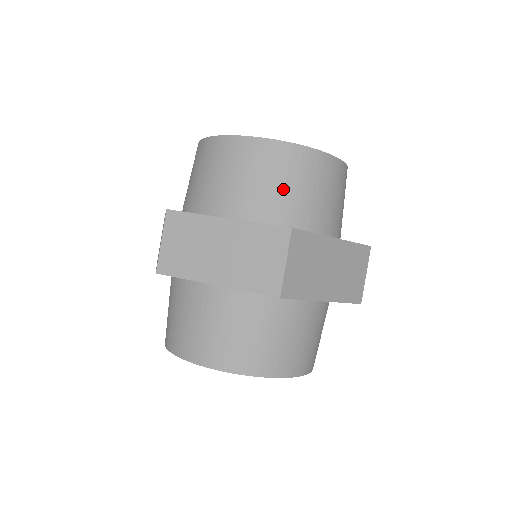
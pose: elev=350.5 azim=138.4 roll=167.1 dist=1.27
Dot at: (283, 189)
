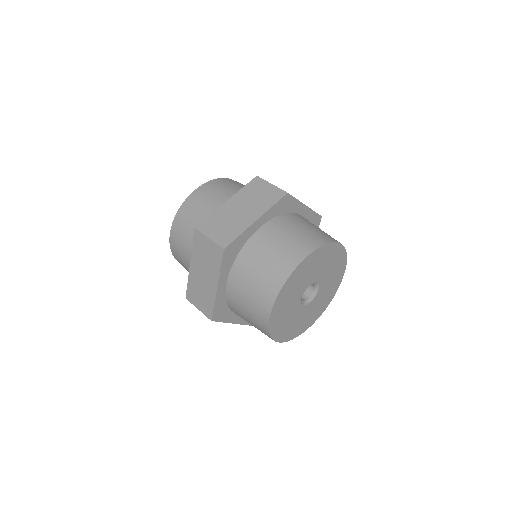
Dot at: (193, 225)
